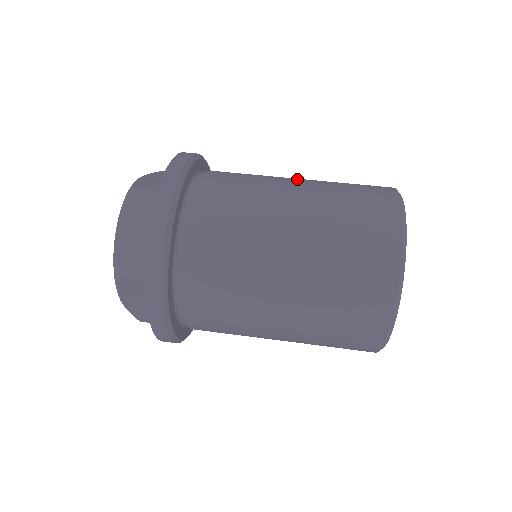
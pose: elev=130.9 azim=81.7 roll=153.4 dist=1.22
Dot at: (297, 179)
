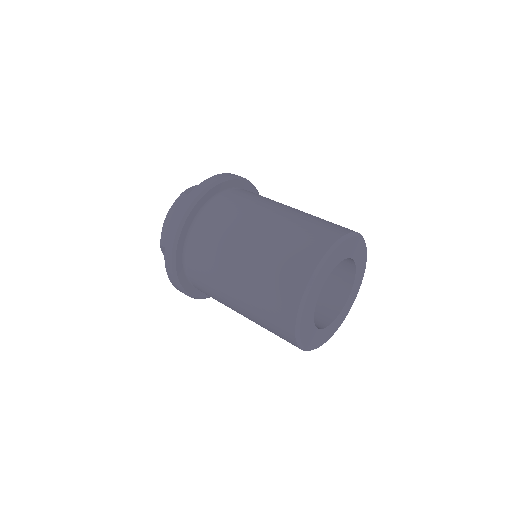
Dot at: occluded
